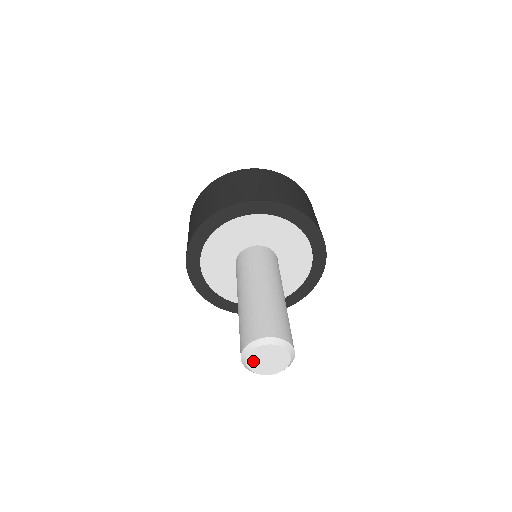
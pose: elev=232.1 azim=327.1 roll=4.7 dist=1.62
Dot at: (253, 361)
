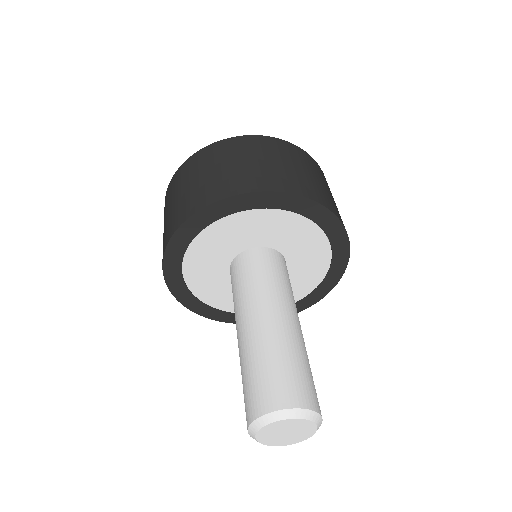
Dot at: (265, 435)
